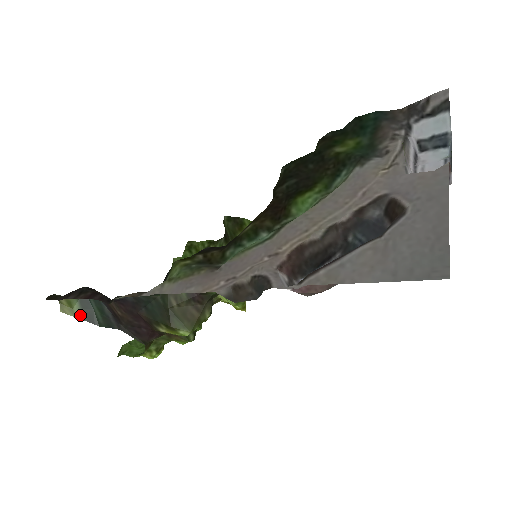
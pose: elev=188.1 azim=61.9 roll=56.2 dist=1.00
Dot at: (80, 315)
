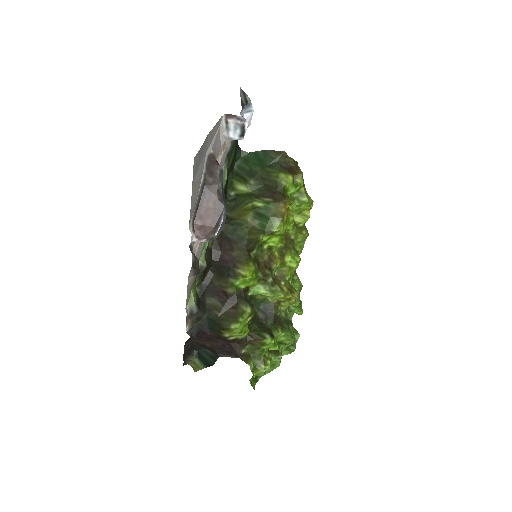
Dot at: (203, 366)
